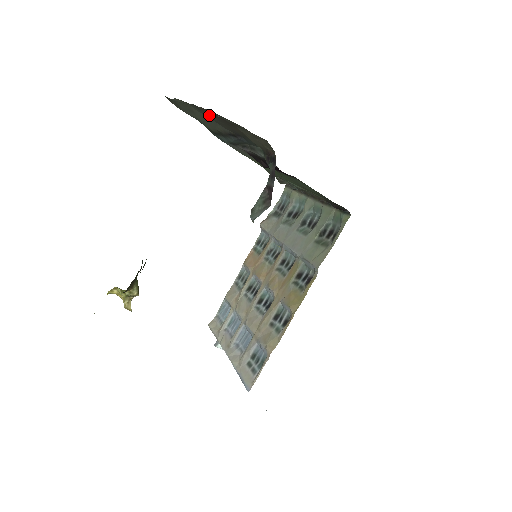
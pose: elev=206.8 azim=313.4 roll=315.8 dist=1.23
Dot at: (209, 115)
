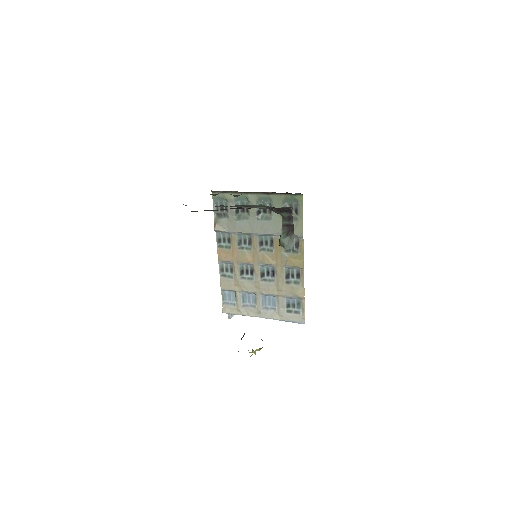
Dot at: occluded
